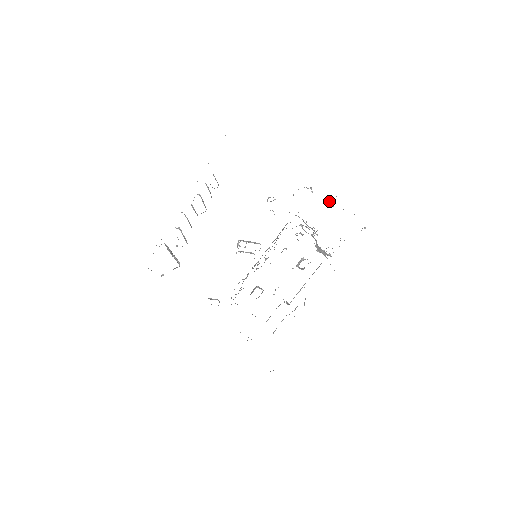
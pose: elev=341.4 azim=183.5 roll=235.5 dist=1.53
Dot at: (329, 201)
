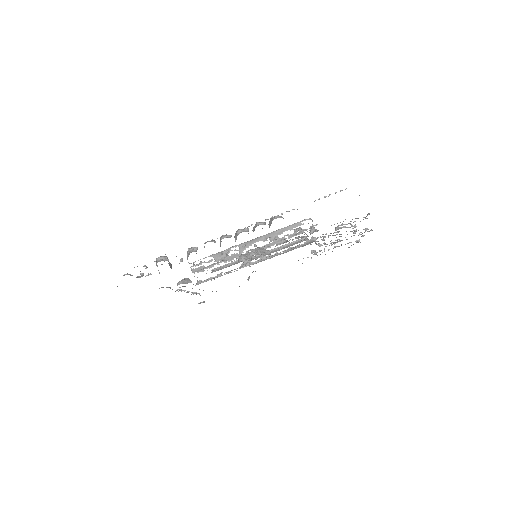
Dot at: occluded
